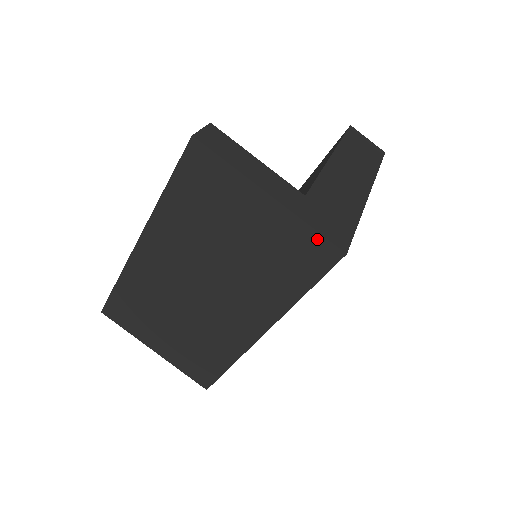
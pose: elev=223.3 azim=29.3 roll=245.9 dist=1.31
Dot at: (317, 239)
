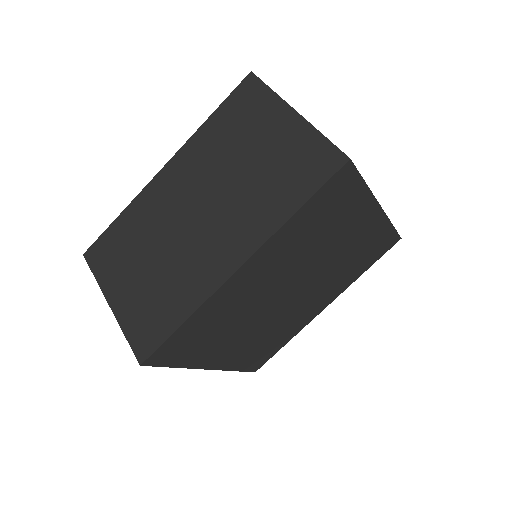
Dot at: (326, 146)
